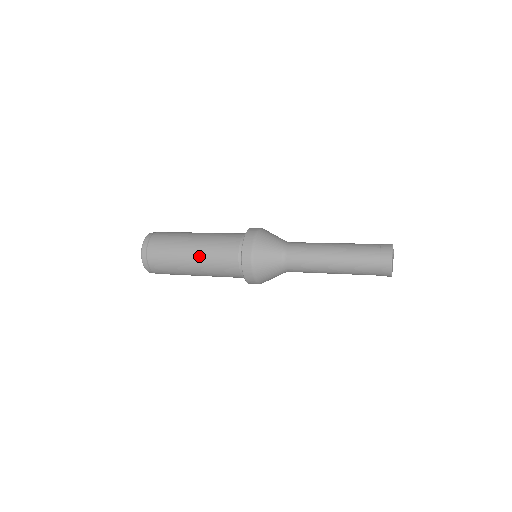
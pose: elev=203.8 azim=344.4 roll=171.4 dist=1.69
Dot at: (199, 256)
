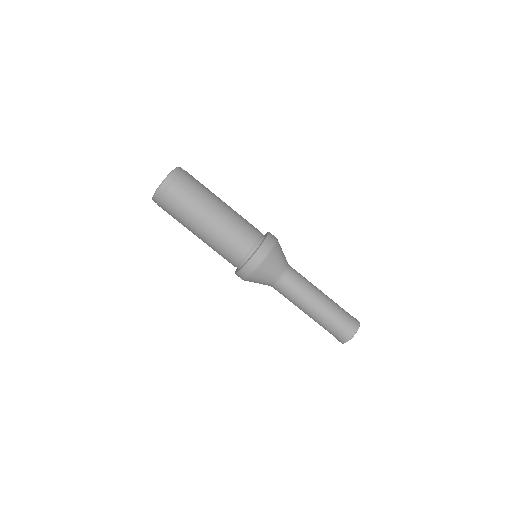
Dot at: (205, 240)
